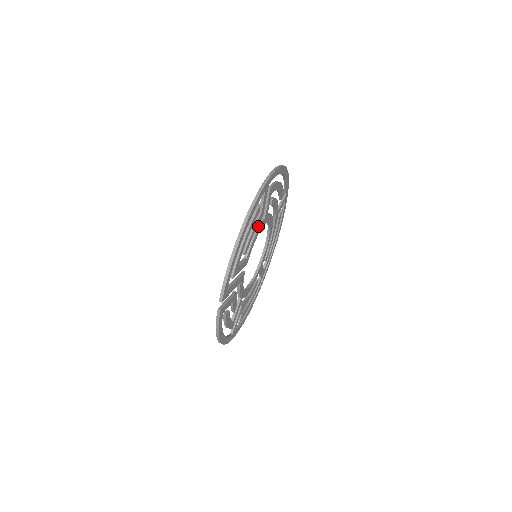
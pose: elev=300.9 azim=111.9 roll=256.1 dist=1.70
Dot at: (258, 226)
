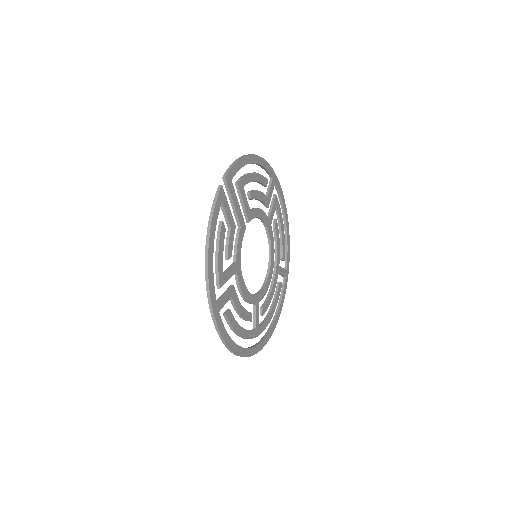
Dot at: (263, 211)
